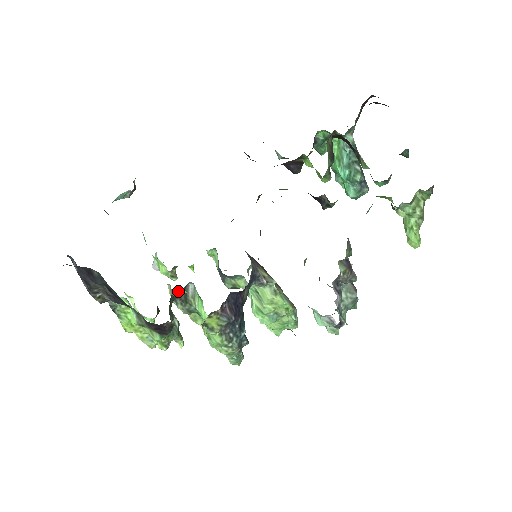
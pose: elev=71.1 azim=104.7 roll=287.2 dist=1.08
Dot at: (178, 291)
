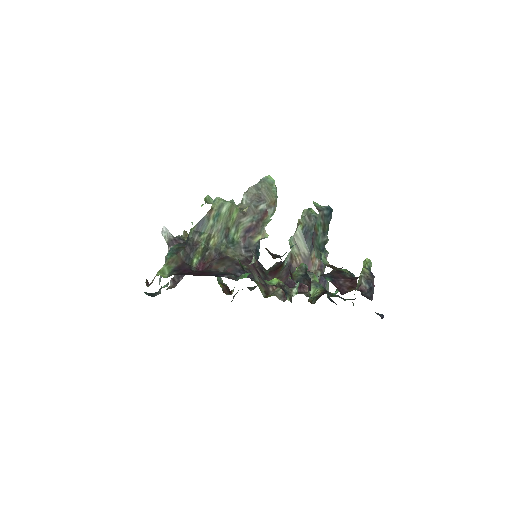
Dot at: occluded
